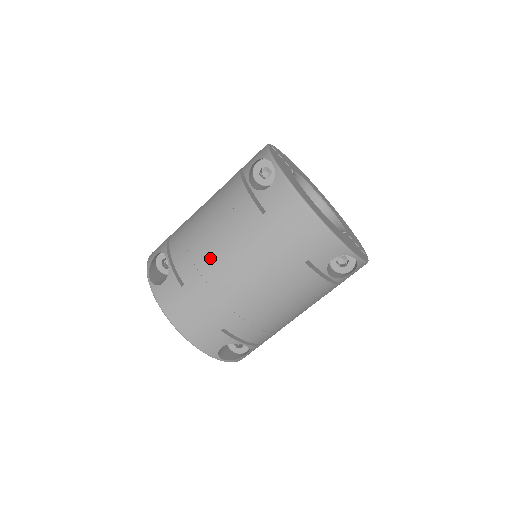
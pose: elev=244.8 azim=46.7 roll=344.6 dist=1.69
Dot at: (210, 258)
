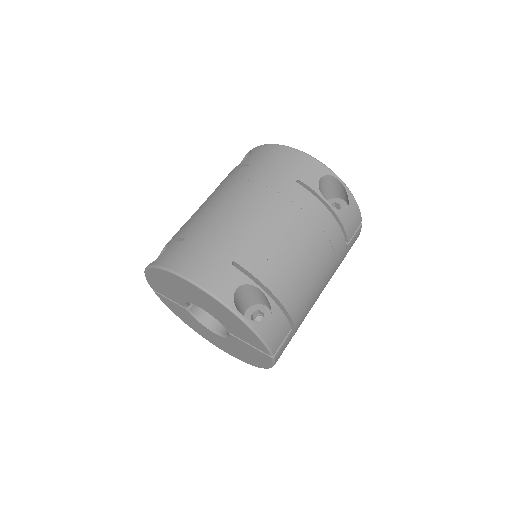
Dot at: (208, 210)
